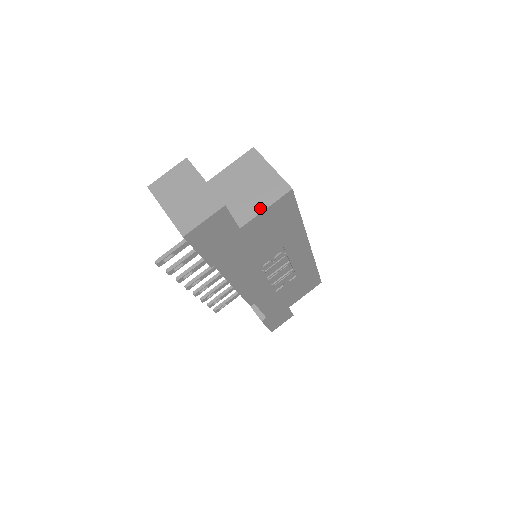
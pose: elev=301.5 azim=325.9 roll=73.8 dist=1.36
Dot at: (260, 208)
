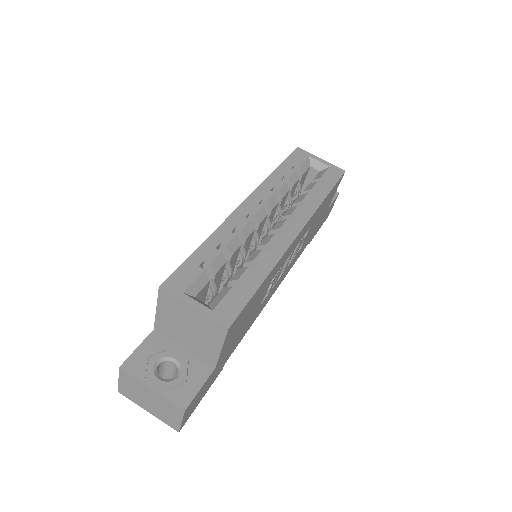
Dot at: (216, 350)
